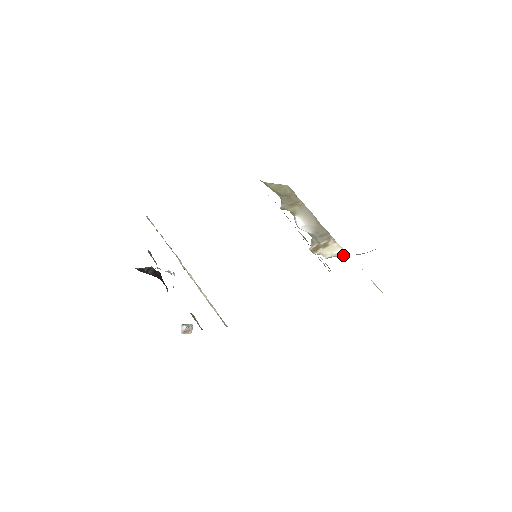
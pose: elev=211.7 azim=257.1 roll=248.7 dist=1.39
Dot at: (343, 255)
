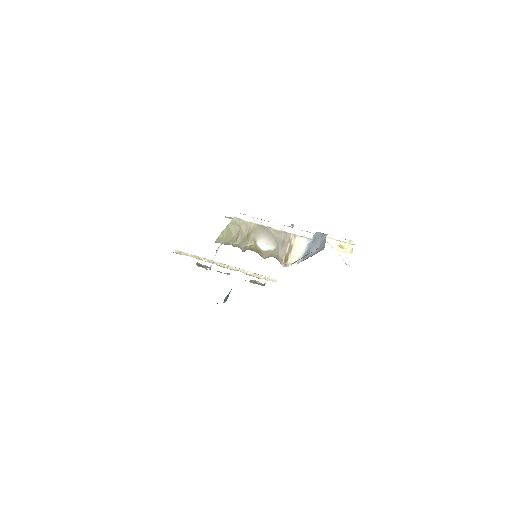
Dot at: (306, 250)
